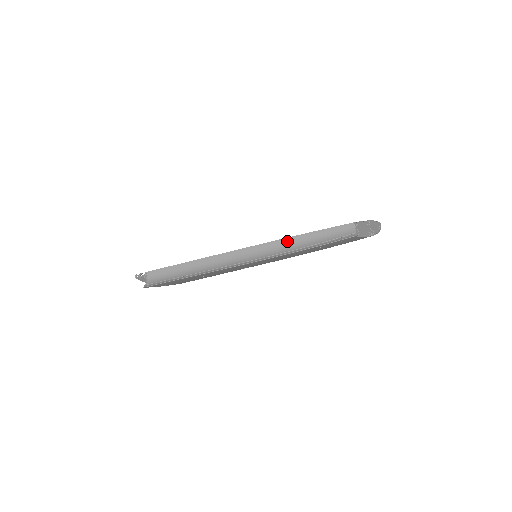
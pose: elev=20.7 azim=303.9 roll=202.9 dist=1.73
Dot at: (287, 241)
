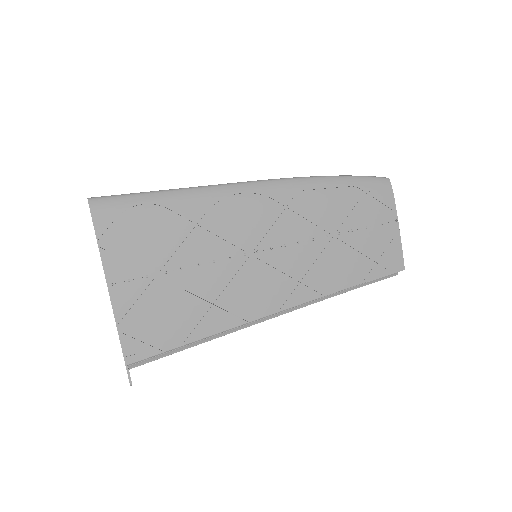
Dot at: (338, 290)
